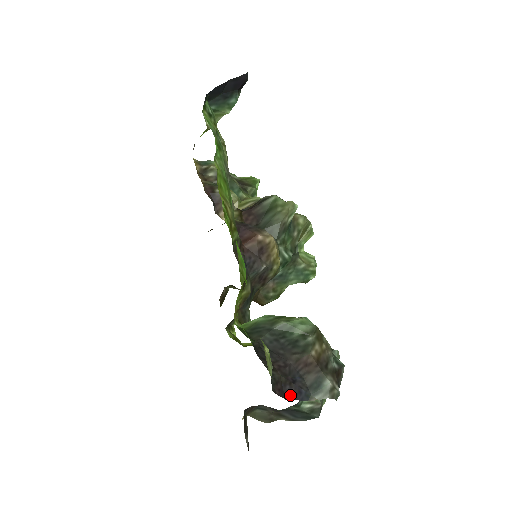
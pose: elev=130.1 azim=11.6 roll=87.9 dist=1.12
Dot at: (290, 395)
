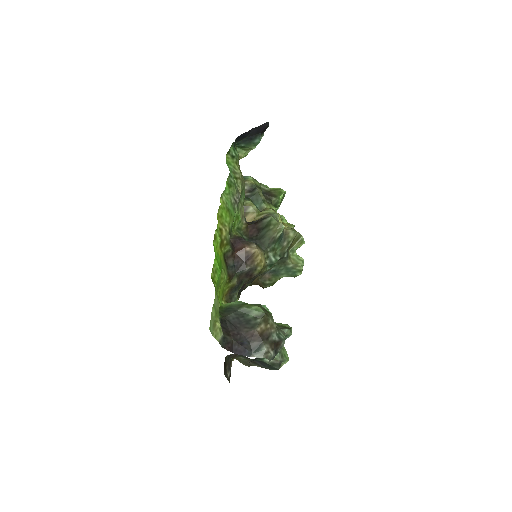
Dot at: (237, 351)
